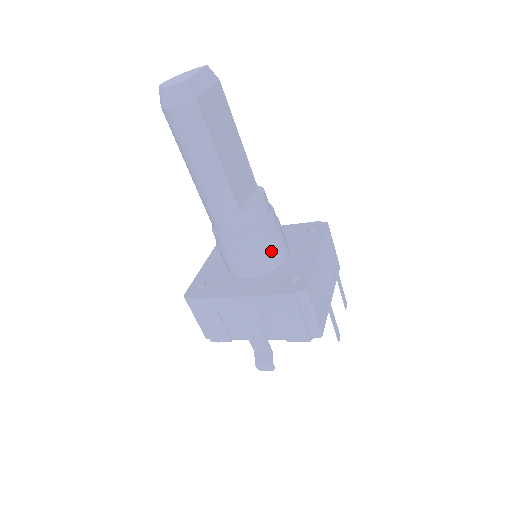
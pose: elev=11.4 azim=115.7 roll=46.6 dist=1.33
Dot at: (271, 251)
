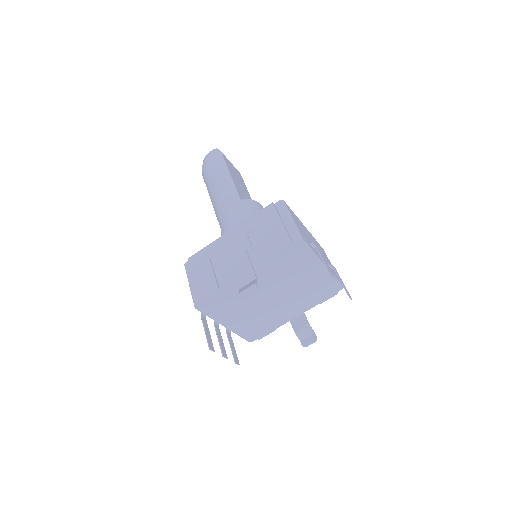
Dot at: occluded
